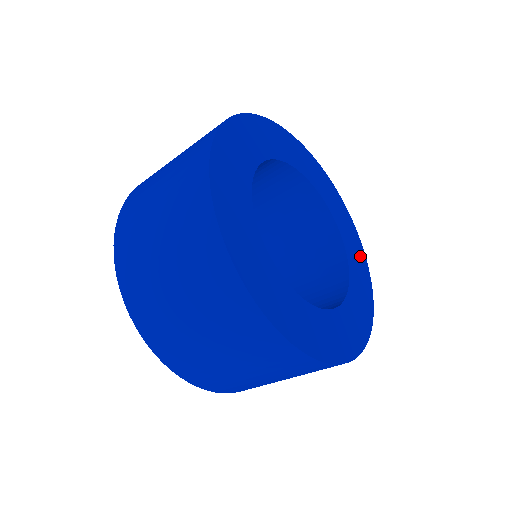
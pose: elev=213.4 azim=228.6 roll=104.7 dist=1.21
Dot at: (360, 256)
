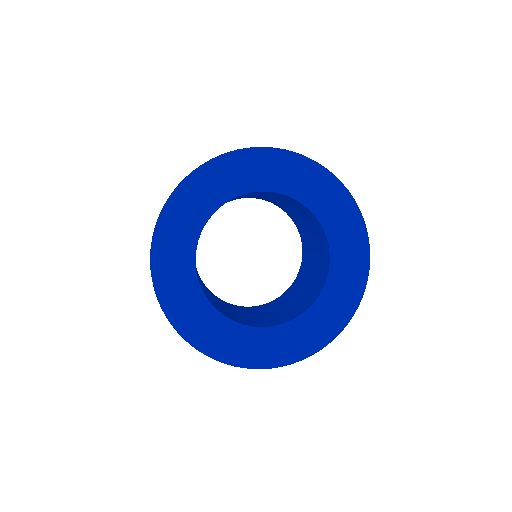
Dot at: (357, 272)
